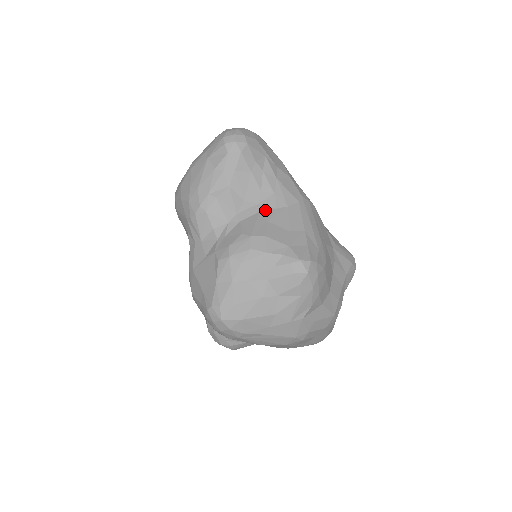
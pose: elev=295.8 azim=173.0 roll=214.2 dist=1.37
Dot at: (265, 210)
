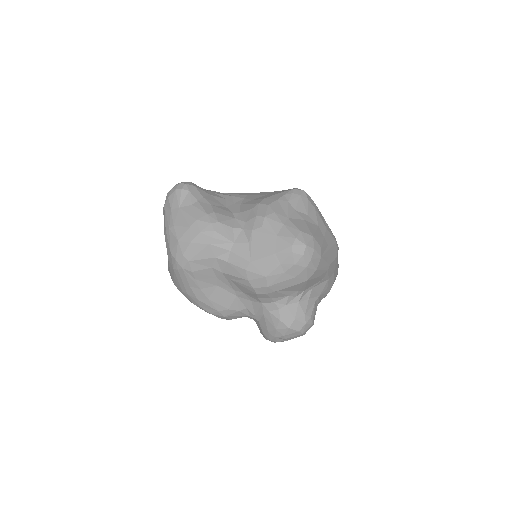
Dot at: (241, 202)
